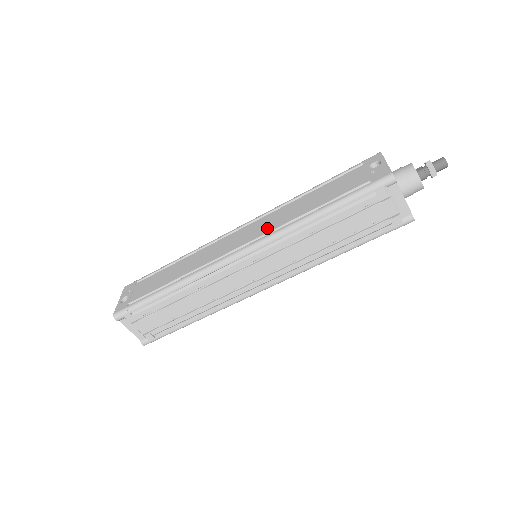
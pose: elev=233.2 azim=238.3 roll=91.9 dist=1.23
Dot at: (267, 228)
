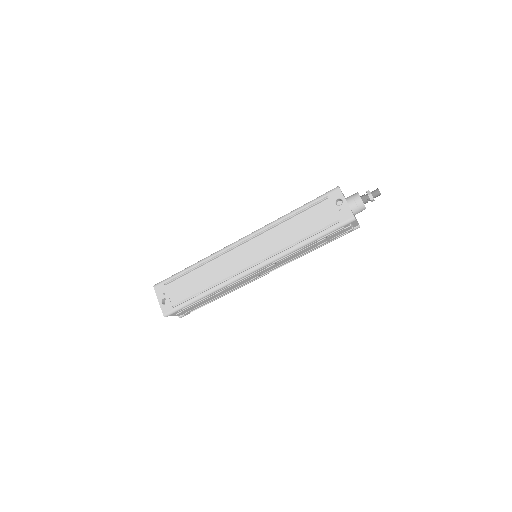
Dot at: (270, 249)
